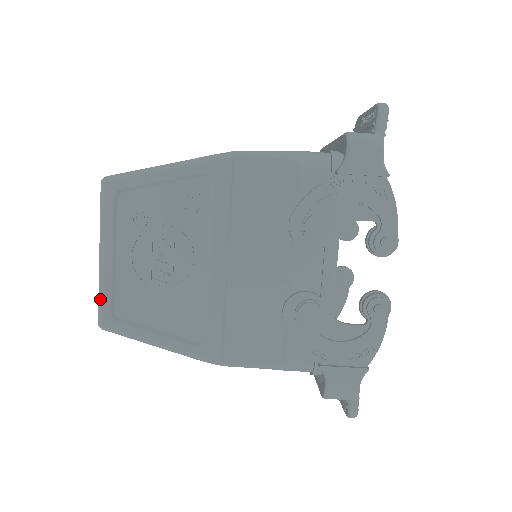
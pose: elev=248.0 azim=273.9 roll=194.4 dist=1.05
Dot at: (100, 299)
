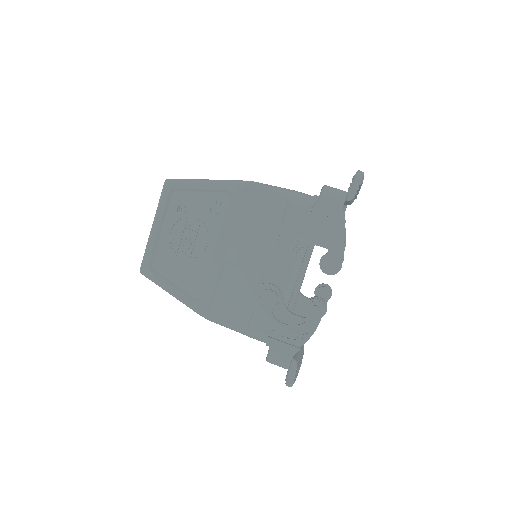
Dot at: (145, 254)
